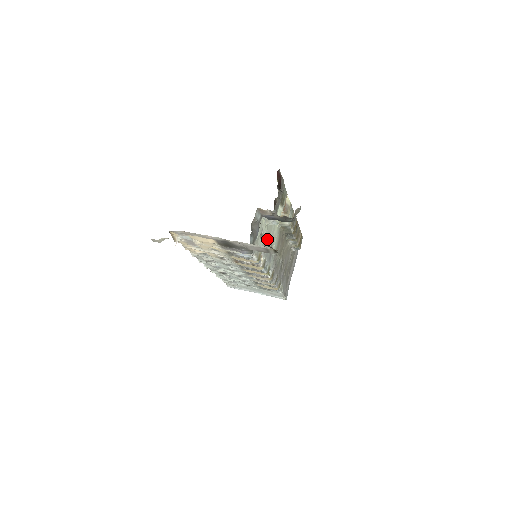
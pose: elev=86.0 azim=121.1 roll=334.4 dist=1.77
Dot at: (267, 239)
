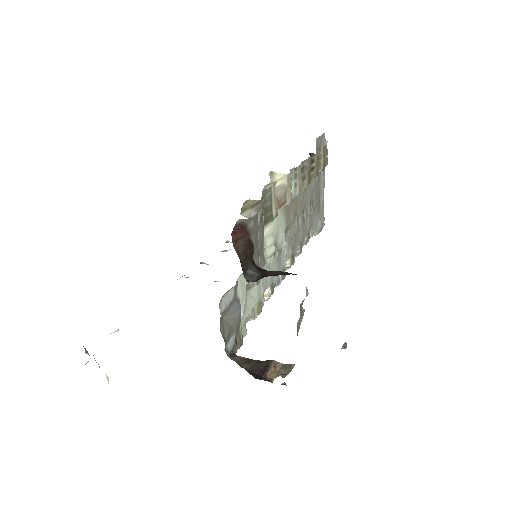
Dot at: occluded
